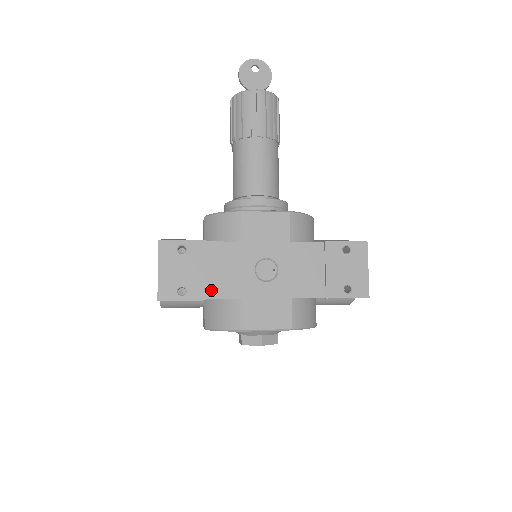
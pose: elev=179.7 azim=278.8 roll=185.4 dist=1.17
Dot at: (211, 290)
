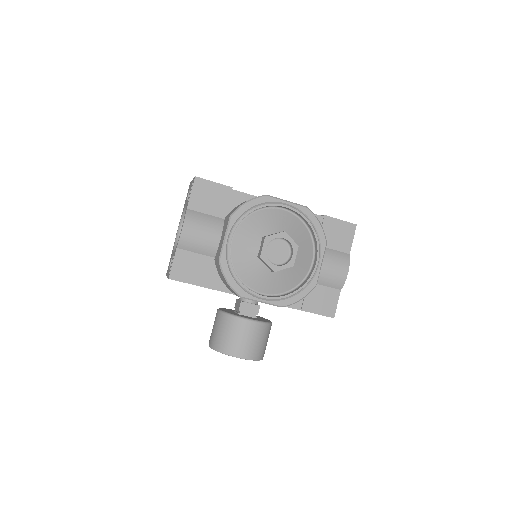
Dot at: occluded
